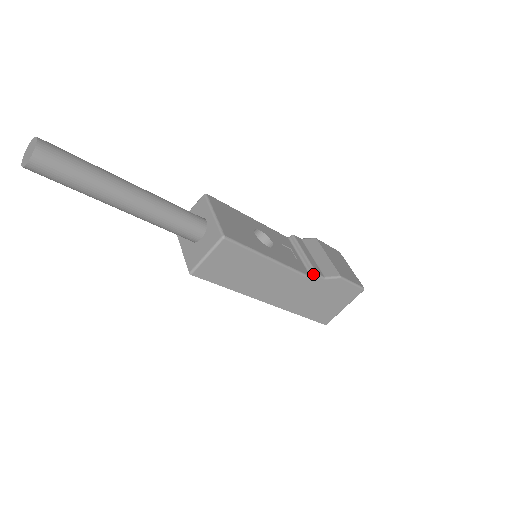
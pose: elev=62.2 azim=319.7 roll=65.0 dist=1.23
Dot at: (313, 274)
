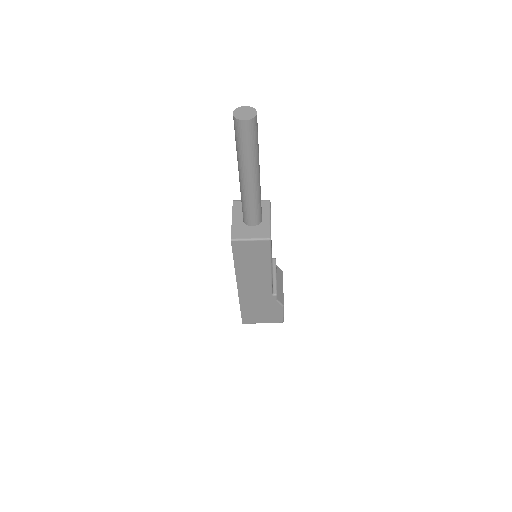
Dot at: (275, 293)
